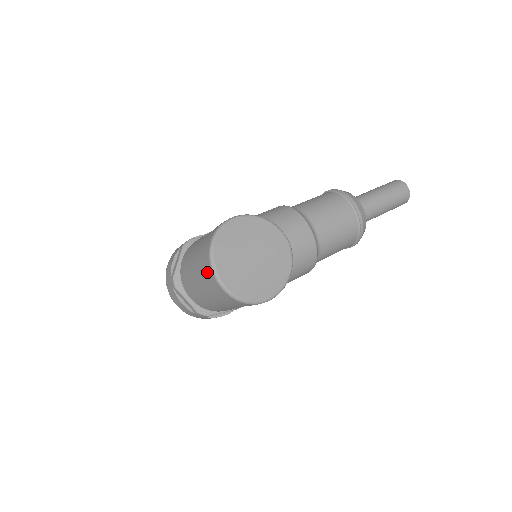
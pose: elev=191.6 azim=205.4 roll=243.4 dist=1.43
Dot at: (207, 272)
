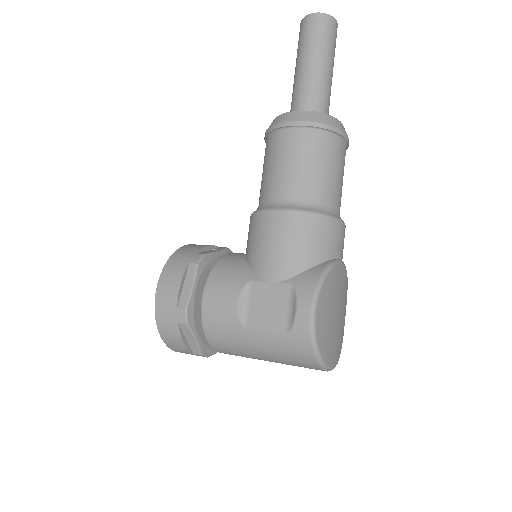
Dot at: occluded
